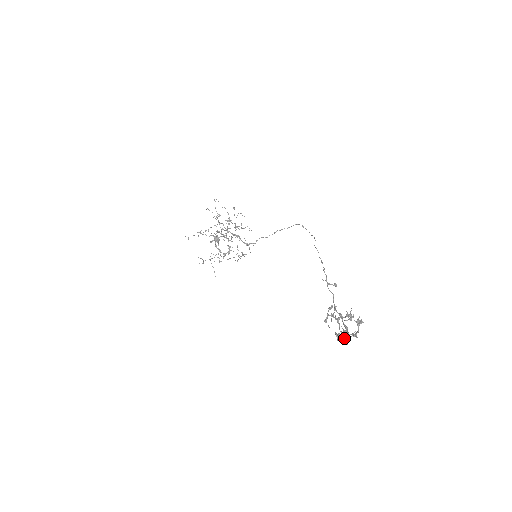
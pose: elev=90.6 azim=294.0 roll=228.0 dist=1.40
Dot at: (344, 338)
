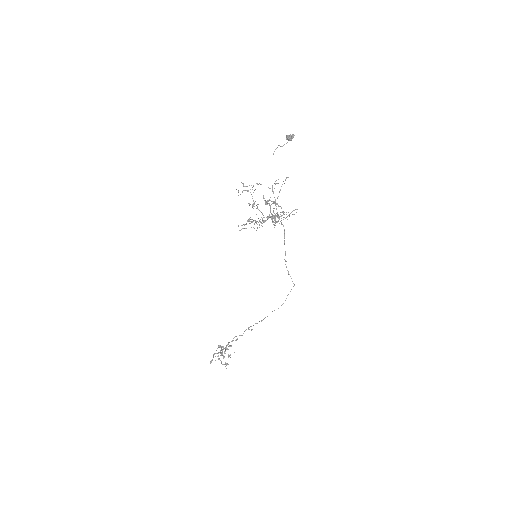
Dot at: occluded
